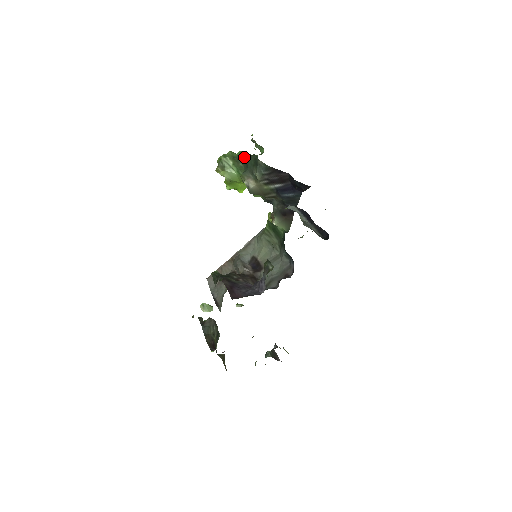
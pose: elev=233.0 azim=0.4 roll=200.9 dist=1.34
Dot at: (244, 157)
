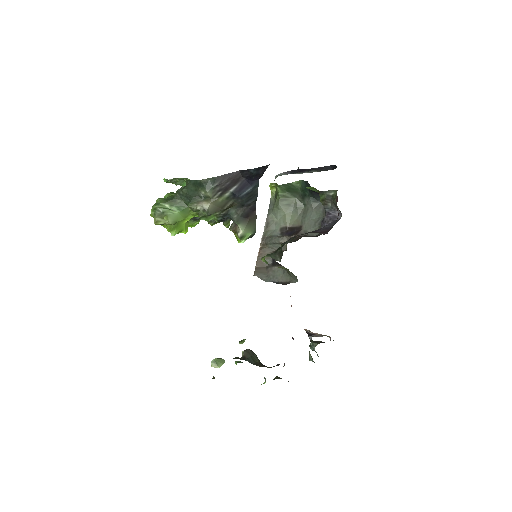
Dot at: (180, 191)
